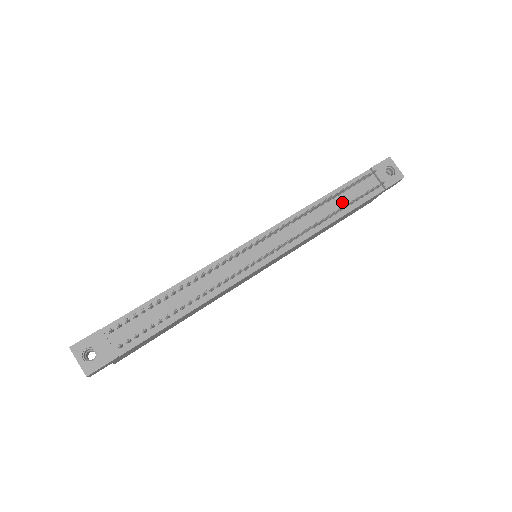
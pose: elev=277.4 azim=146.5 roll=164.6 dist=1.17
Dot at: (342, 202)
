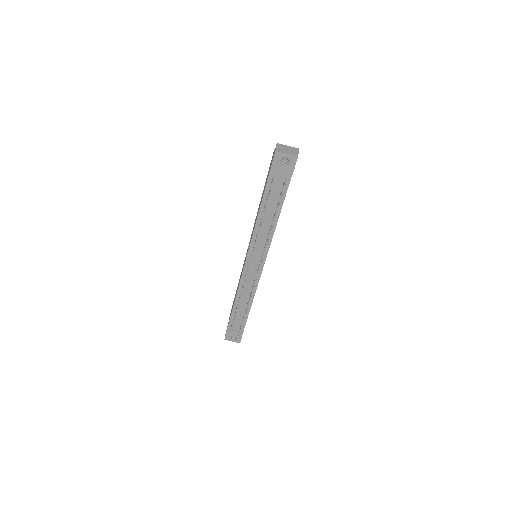
Dot at: (272, 207)
